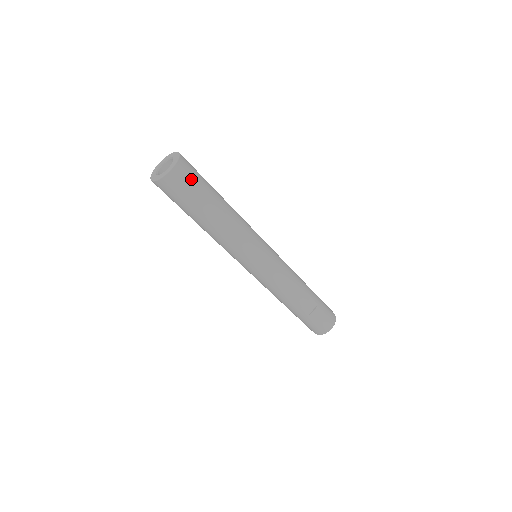
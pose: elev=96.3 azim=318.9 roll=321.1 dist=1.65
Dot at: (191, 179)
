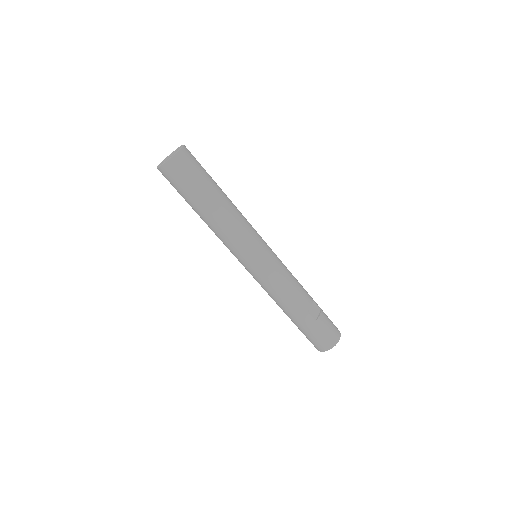
Dot at: (196, 162)
